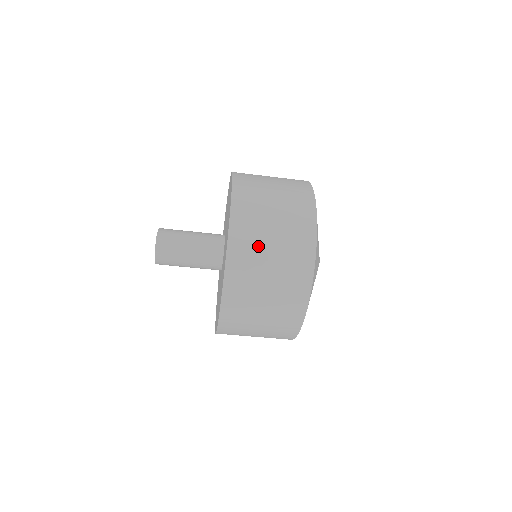
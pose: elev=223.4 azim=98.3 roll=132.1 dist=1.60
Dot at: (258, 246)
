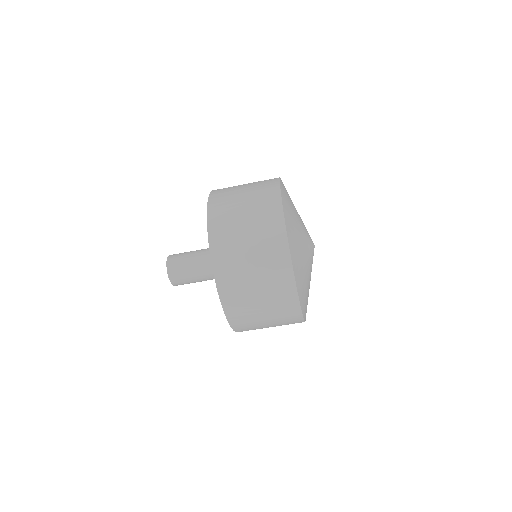
Dot at: (235, 243)
